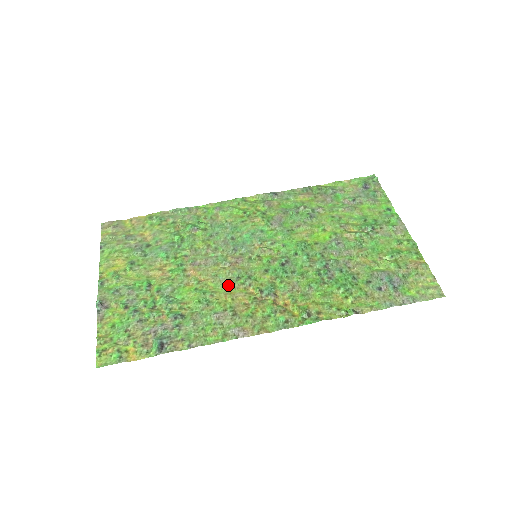
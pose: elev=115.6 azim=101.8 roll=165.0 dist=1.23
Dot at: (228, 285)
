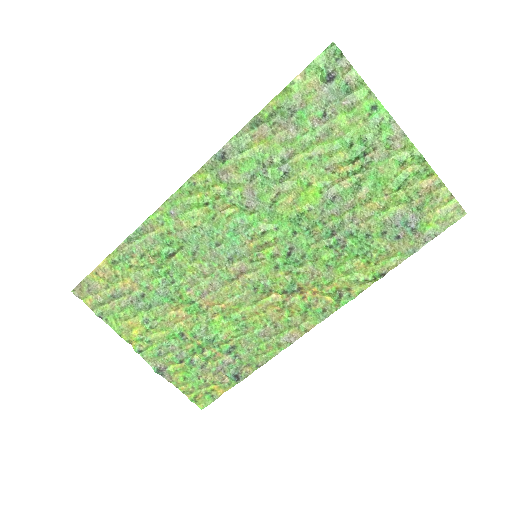
Dot at: (251, 301)
